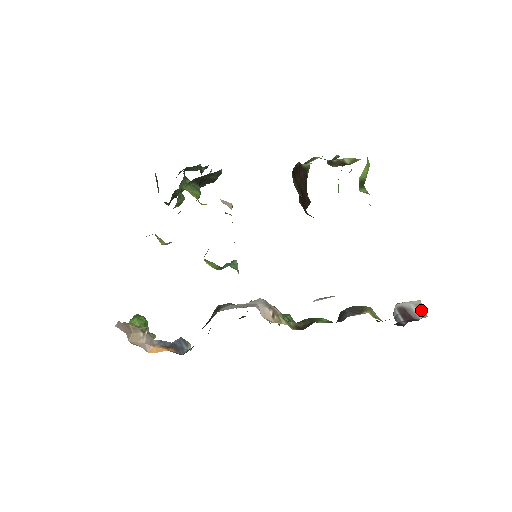
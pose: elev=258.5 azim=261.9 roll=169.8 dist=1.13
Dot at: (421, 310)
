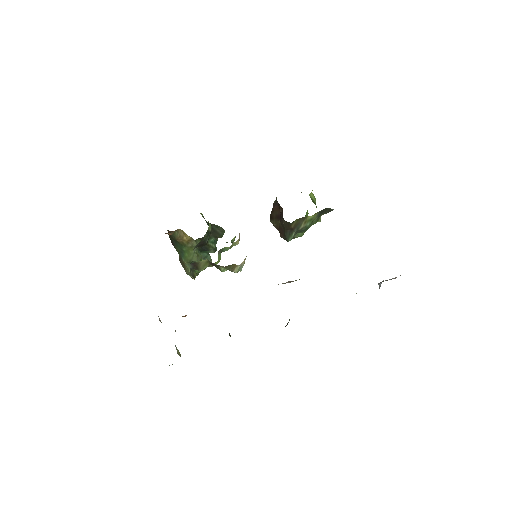
Dot at: occluded
